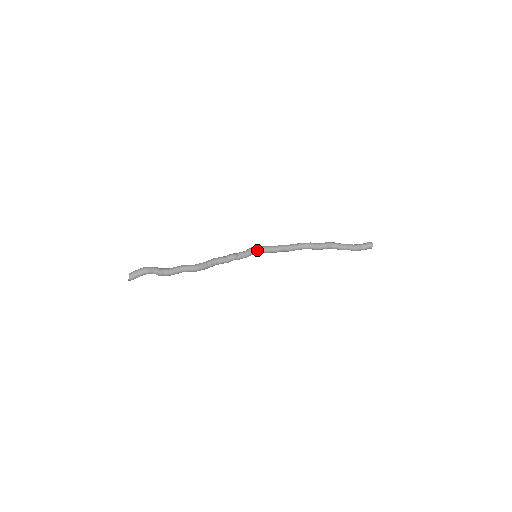
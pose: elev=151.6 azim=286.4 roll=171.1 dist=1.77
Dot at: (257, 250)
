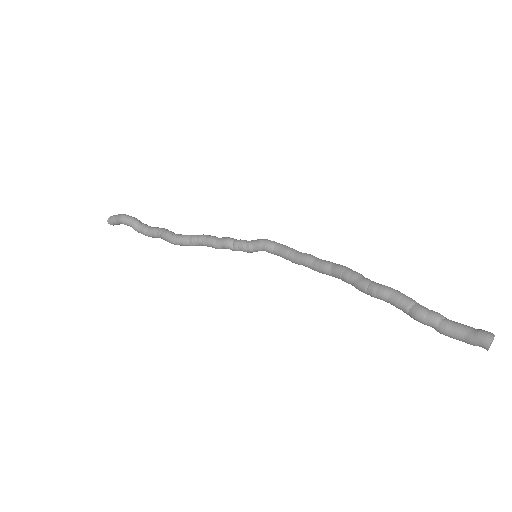
Dot at: (264, 247)
